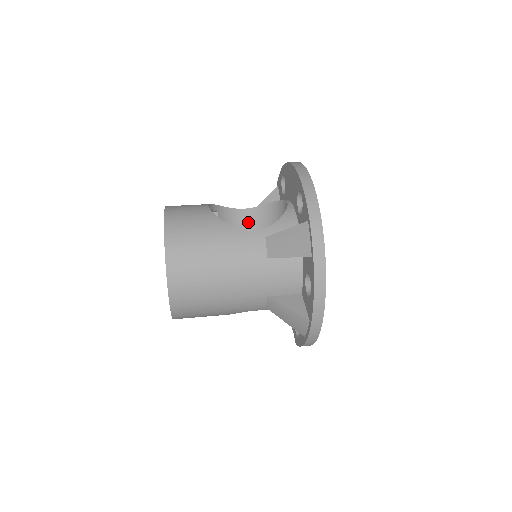
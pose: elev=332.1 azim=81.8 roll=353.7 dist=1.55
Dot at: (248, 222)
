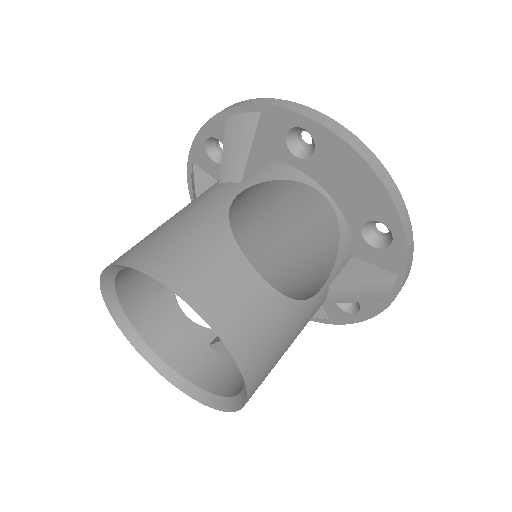
Dot at: (233, 201)
